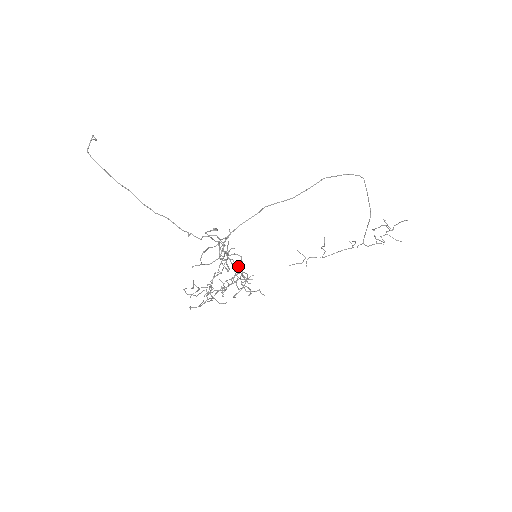
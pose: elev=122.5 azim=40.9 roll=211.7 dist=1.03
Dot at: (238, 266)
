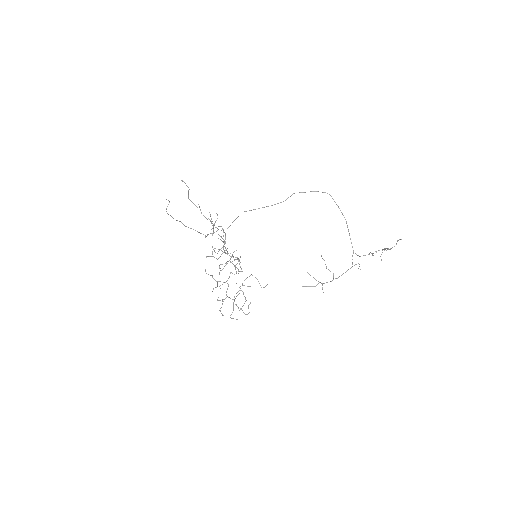
Dot at: occluded
